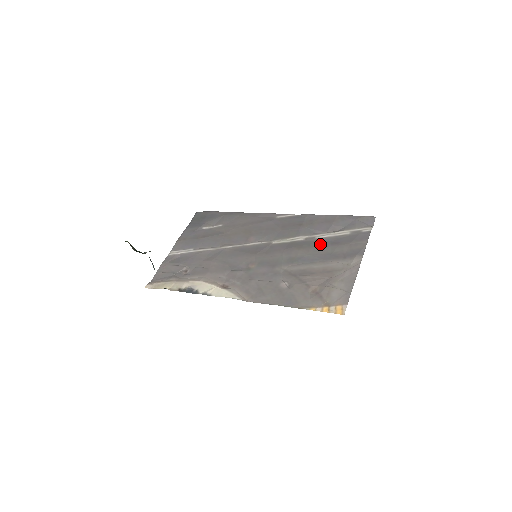
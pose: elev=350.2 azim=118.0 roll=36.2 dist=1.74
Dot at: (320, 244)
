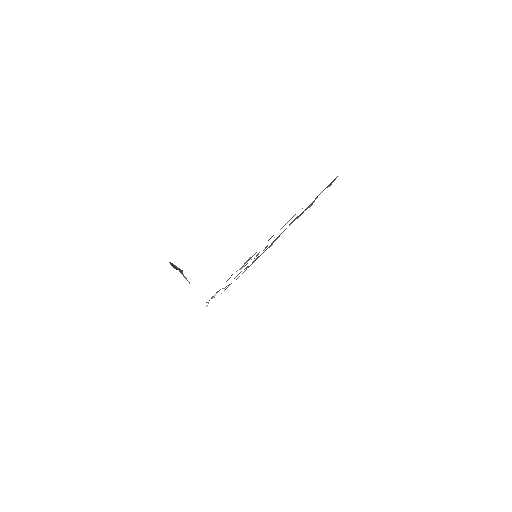
Dot at: occluded
